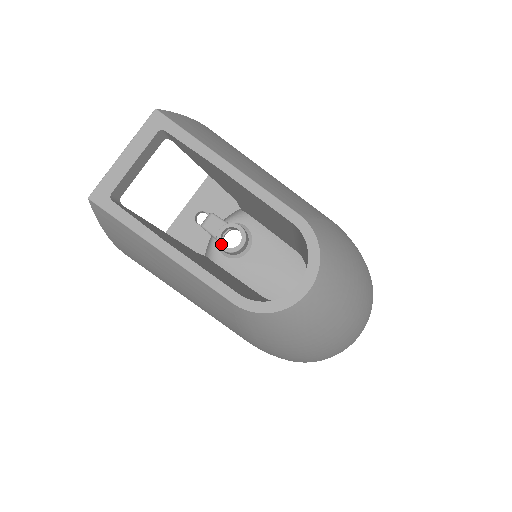
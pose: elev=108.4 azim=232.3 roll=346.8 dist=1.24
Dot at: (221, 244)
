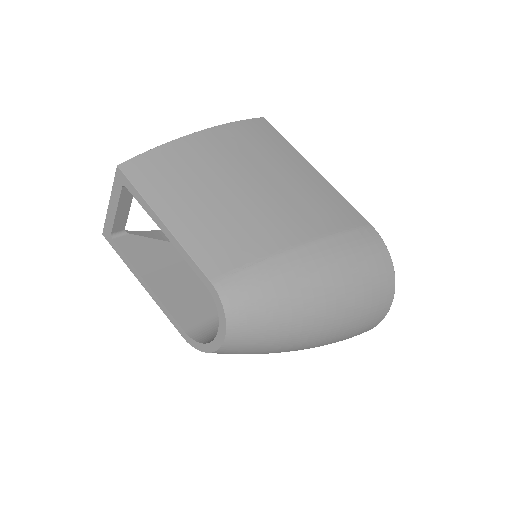
Dot at: occluded
